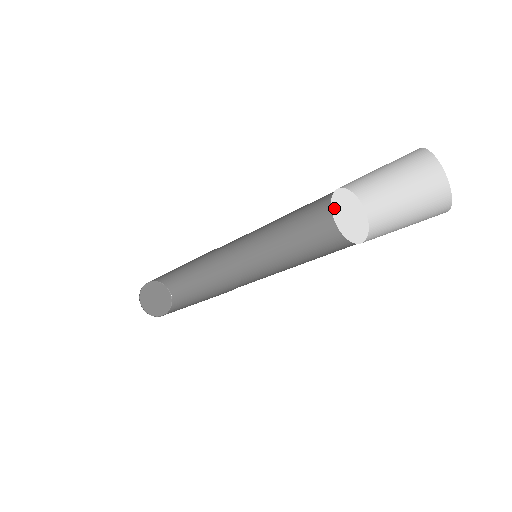
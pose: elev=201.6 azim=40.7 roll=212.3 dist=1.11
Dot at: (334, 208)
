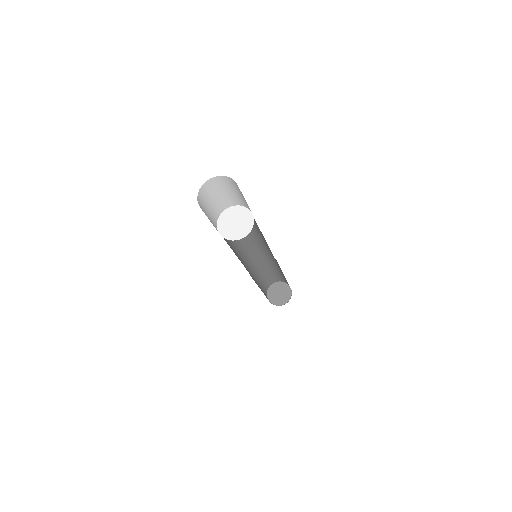
Dot at: (222, 217)
